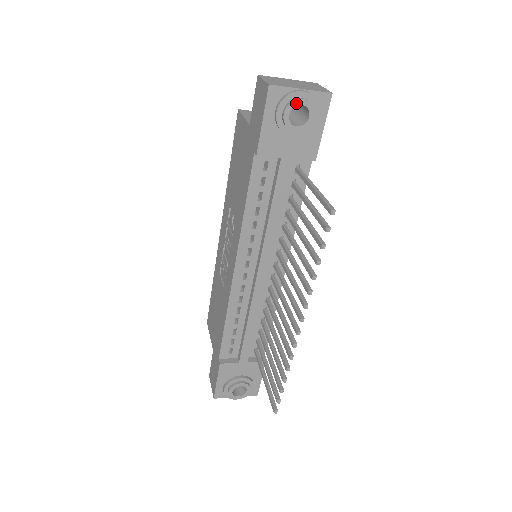
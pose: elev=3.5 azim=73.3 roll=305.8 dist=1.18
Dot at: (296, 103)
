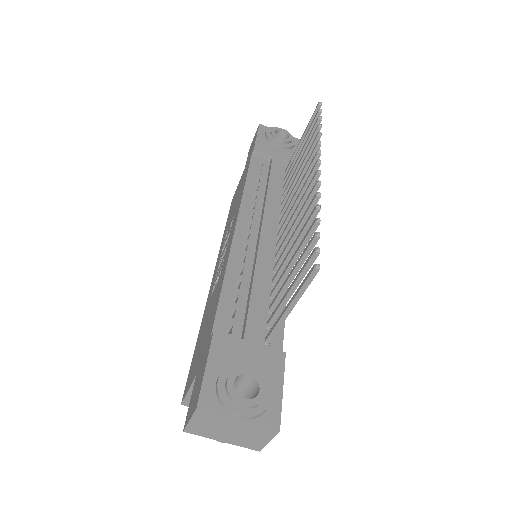
Dot at: (279, 129)
